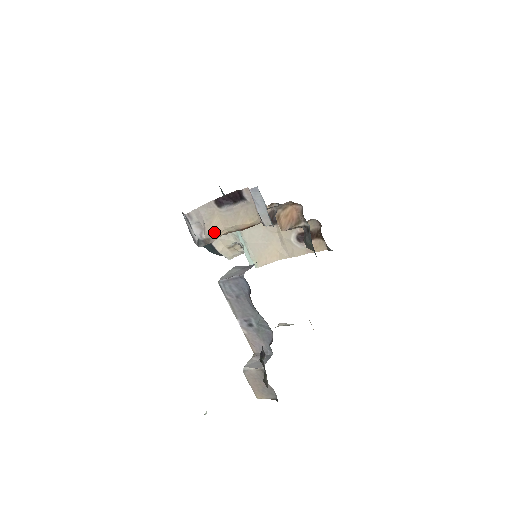
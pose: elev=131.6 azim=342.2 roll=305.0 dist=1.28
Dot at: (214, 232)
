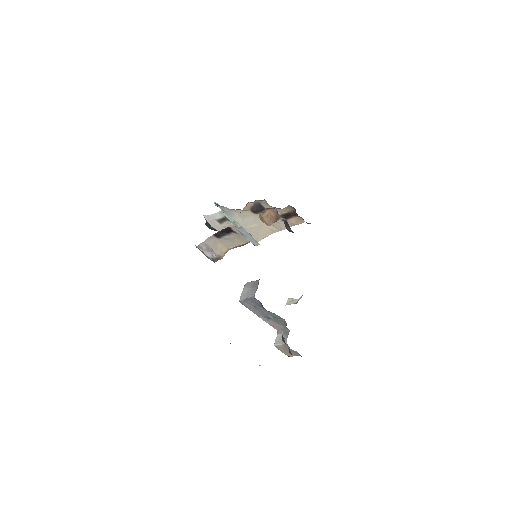
Dot at: (221, 253)
